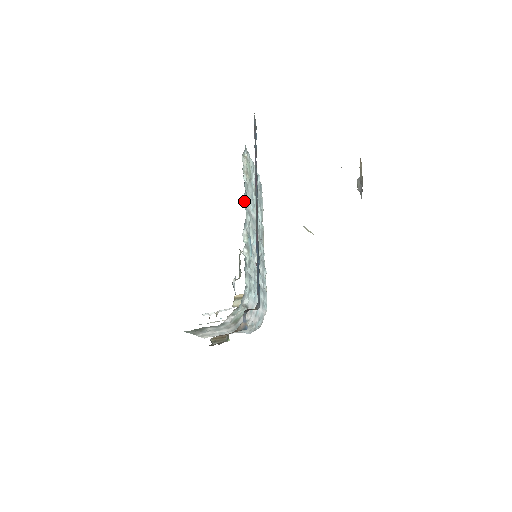
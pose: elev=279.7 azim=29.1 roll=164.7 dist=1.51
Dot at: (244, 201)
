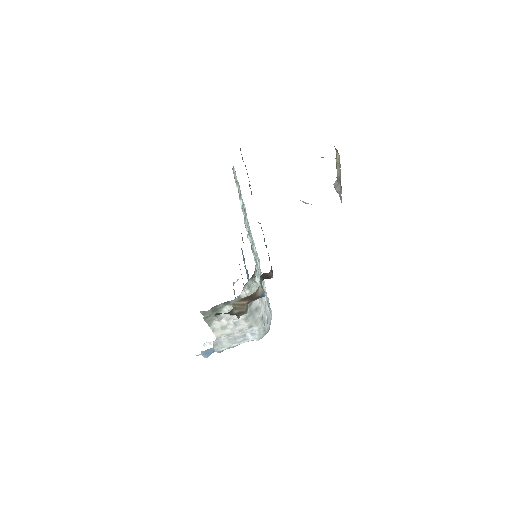
Dot at: (240, 203)
